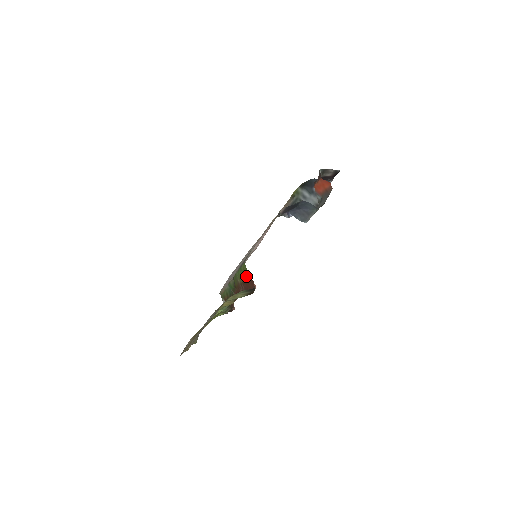
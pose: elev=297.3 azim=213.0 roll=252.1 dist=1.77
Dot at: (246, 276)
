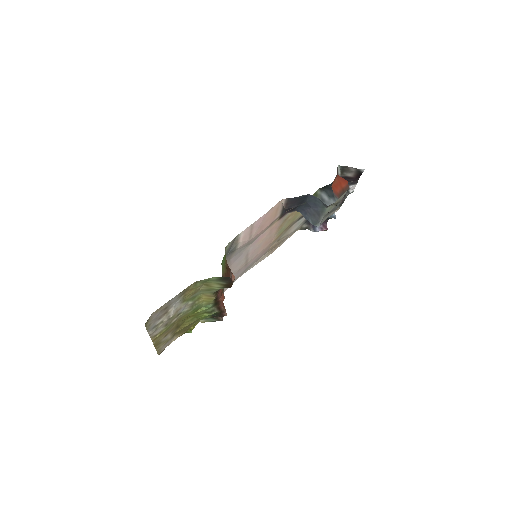
Dot at: (226, 264)
